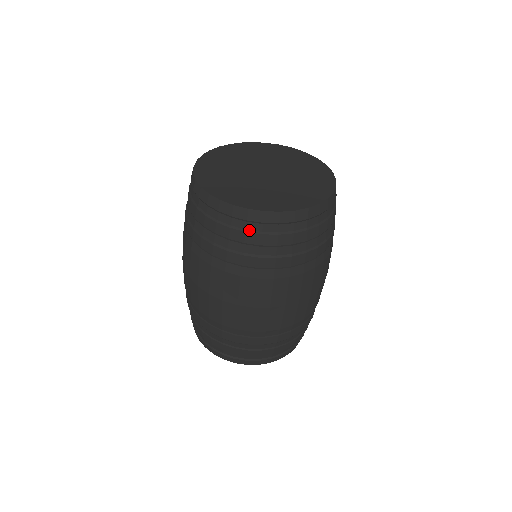
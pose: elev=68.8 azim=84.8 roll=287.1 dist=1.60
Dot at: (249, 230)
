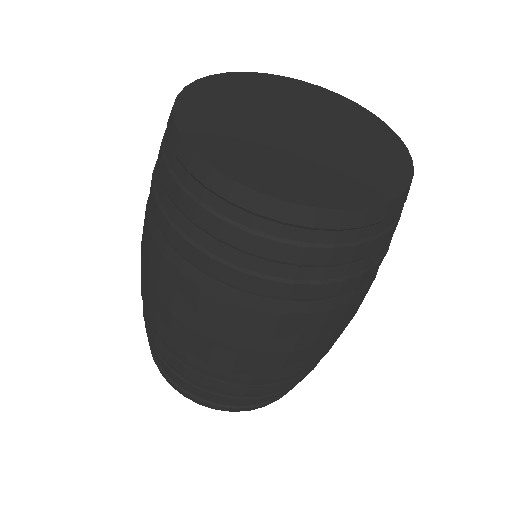
Dot at: (166, 156)
